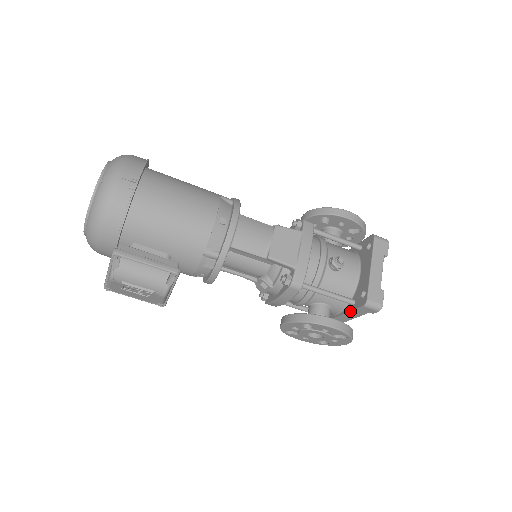
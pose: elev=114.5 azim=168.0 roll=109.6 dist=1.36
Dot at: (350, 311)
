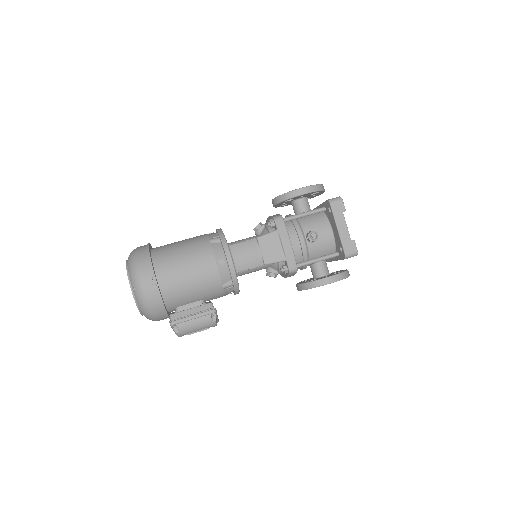
Dot at: occluded
